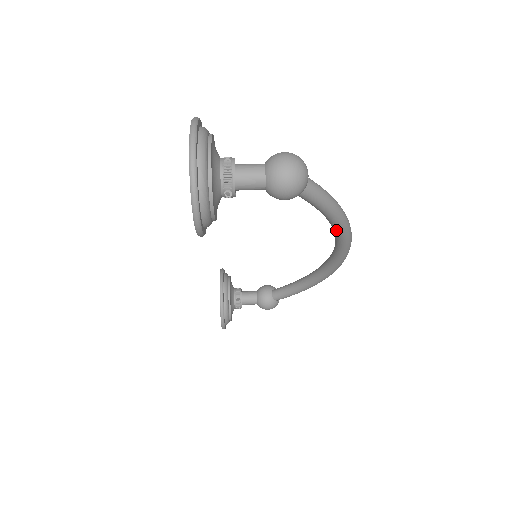
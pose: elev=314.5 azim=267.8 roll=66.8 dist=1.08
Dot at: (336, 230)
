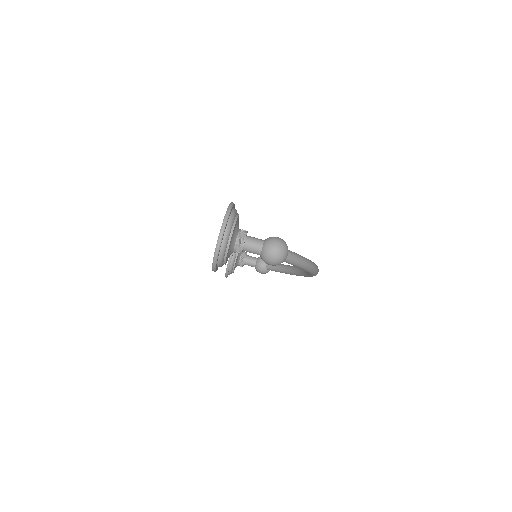
Dot at: (306, 271)
